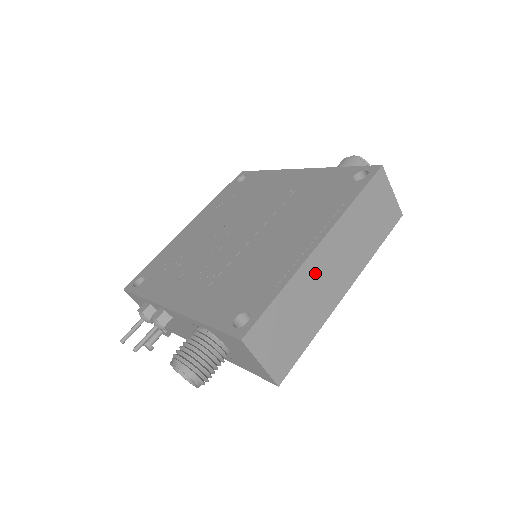
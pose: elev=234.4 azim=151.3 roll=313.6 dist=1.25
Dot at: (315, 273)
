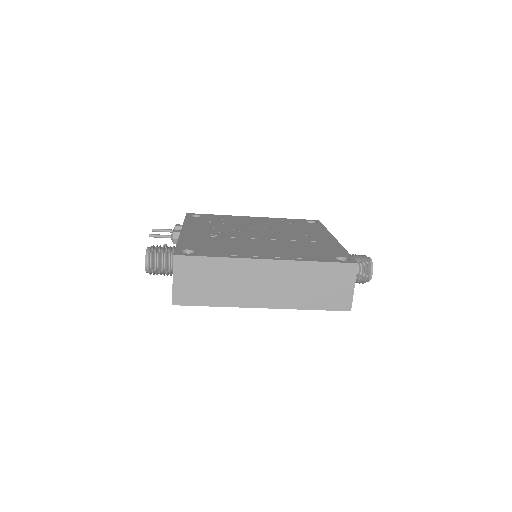
Dot at: (249, 272)
